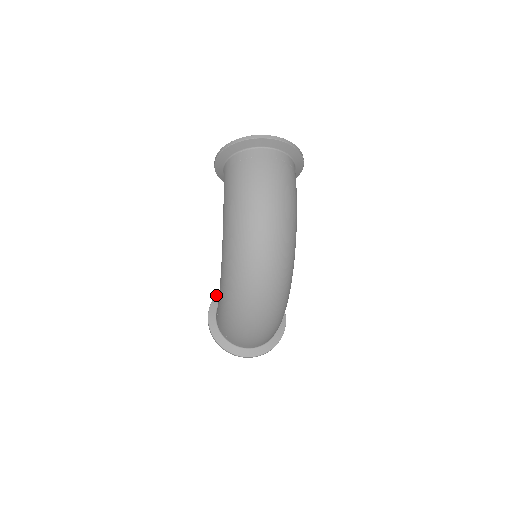
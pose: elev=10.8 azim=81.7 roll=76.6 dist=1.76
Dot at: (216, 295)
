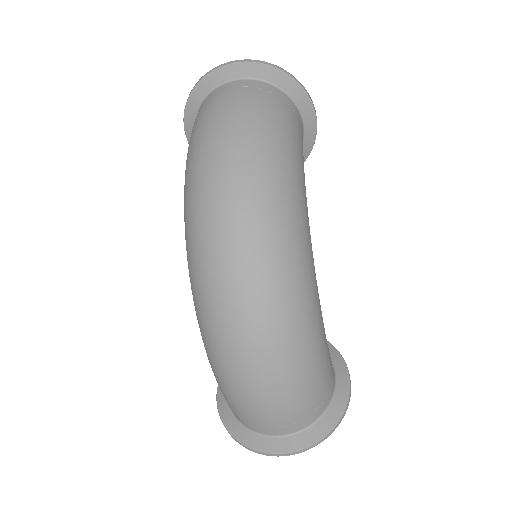
Dot at: occluded
